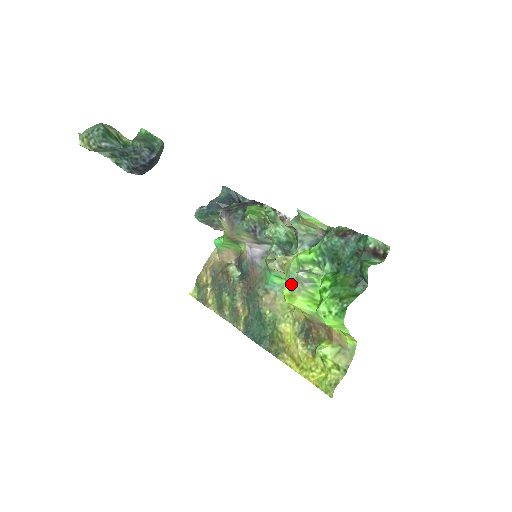
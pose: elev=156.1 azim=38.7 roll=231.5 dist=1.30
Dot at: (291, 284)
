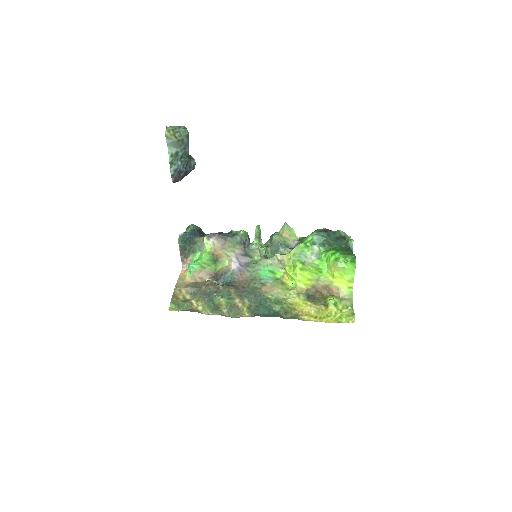
Dot at: (302, 261)
